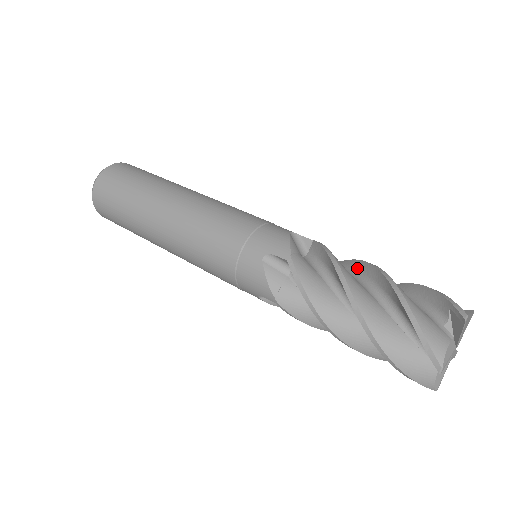
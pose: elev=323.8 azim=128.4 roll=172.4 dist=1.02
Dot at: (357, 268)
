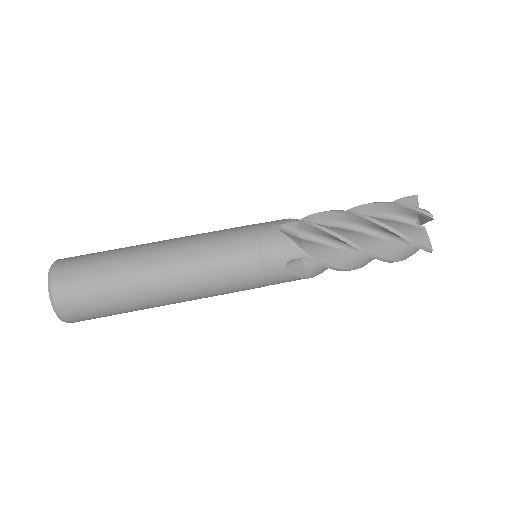
Dot at: (338, 218)
